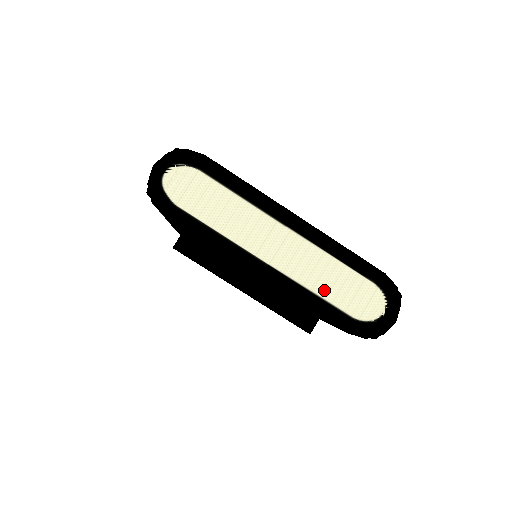
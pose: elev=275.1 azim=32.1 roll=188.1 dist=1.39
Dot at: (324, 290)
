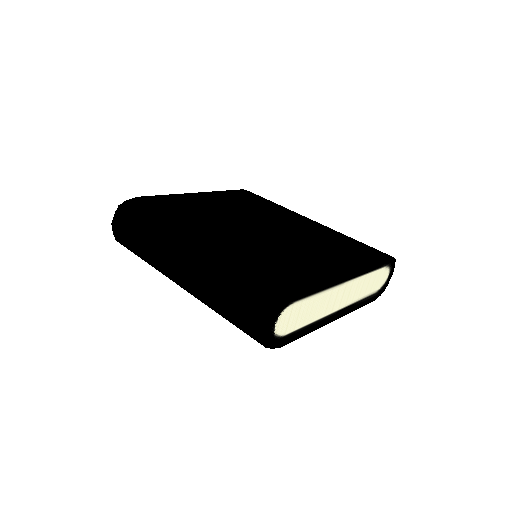
Dot at: (363, 294)
